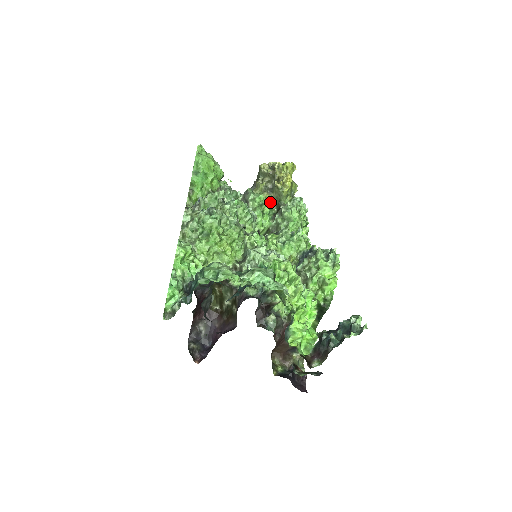
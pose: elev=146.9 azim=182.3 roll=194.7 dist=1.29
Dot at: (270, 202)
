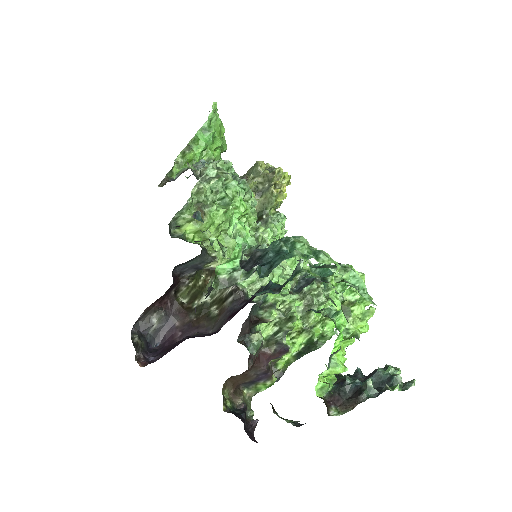
Dot at: occluded
